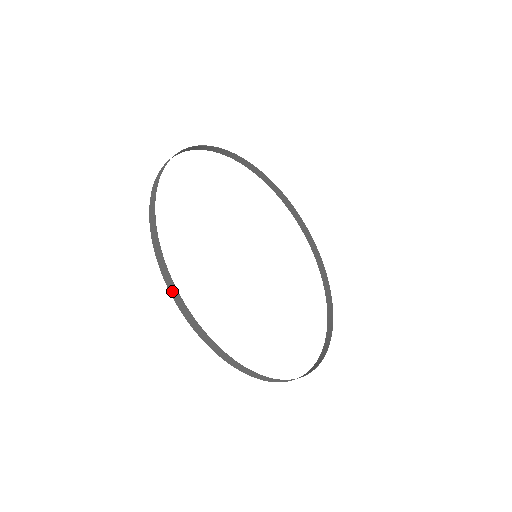
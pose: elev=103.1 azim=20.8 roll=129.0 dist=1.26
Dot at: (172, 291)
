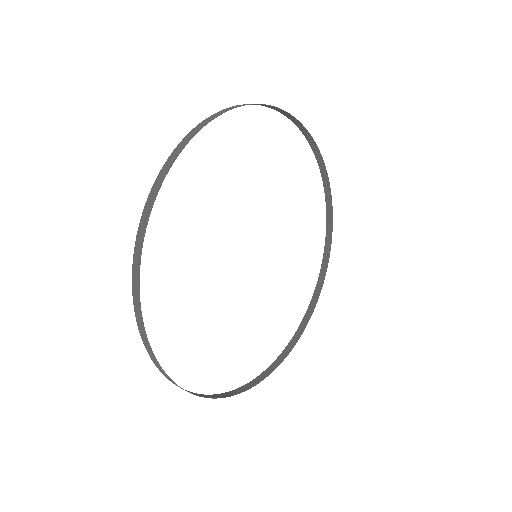
Dot at: (167, 377)
